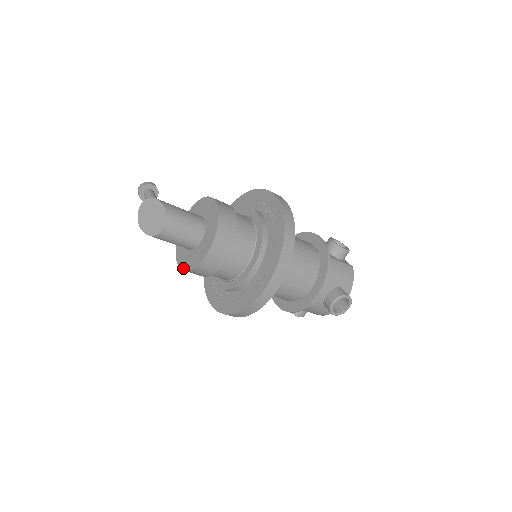
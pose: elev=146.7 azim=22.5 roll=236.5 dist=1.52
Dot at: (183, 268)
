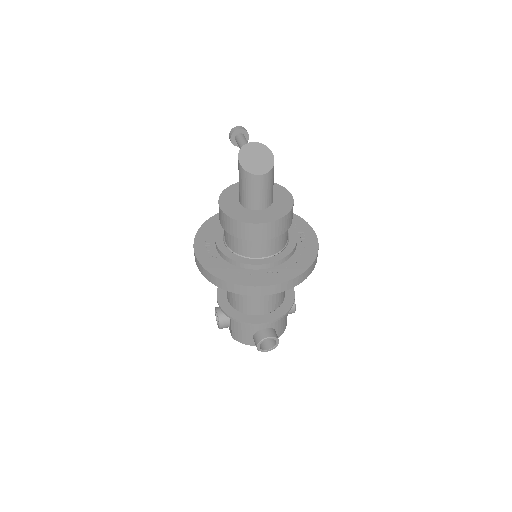
Dot at: (227, 213)
